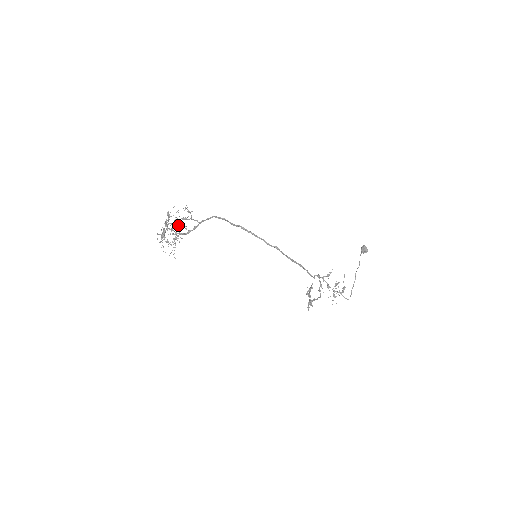
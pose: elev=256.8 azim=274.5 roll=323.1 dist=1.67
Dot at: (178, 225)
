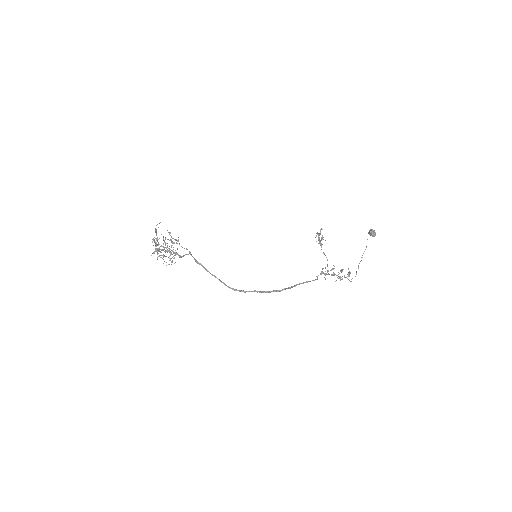
Dot at: (169, 252)
